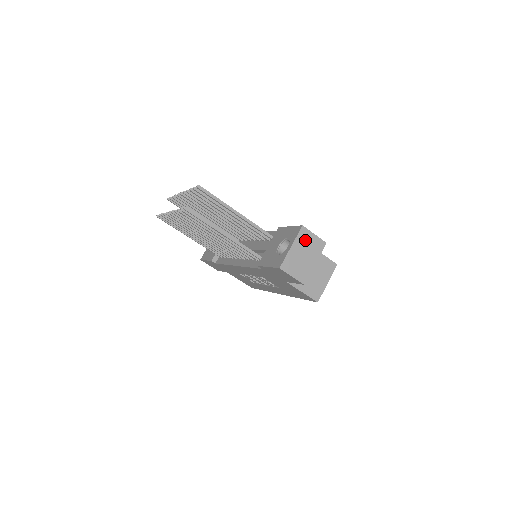
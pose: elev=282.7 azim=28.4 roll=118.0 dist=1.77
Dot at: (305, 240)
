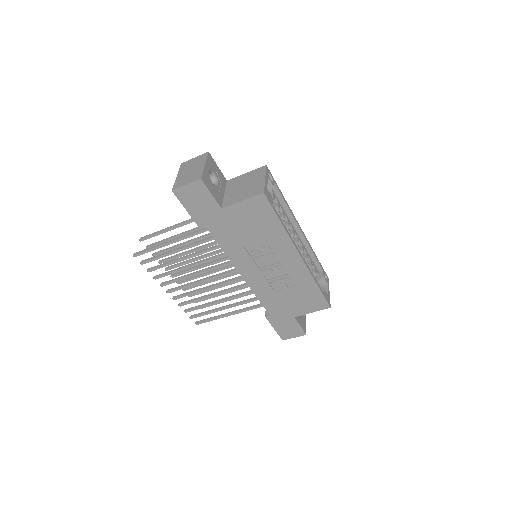
Dot at: (188, 166)
